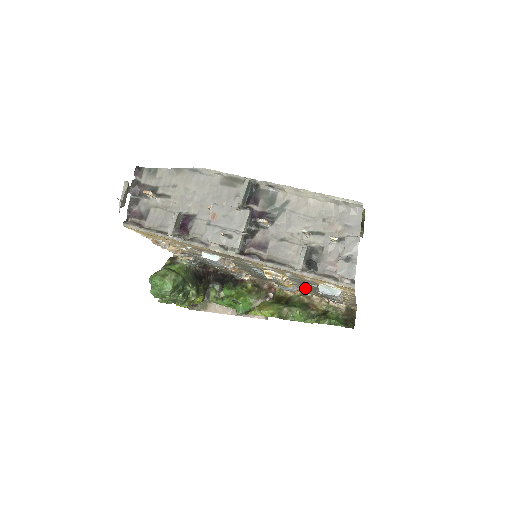
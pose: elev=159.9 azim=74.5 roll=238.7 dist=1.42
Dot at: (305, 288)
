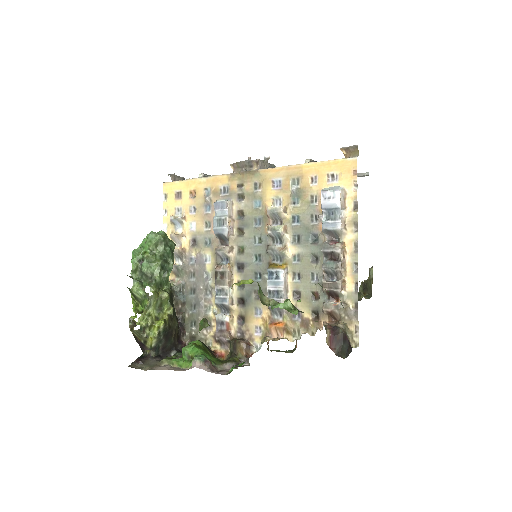
Dot at: (299, 281)
